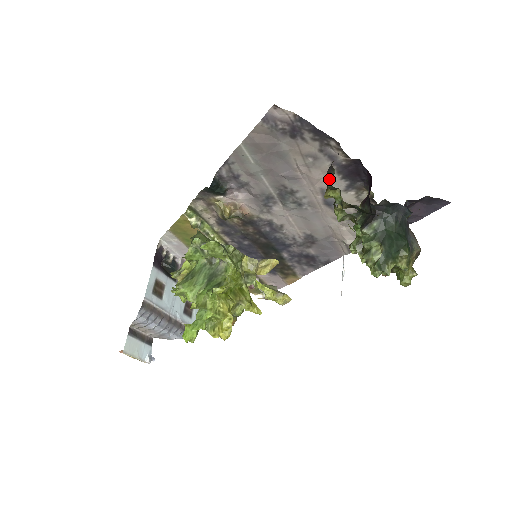
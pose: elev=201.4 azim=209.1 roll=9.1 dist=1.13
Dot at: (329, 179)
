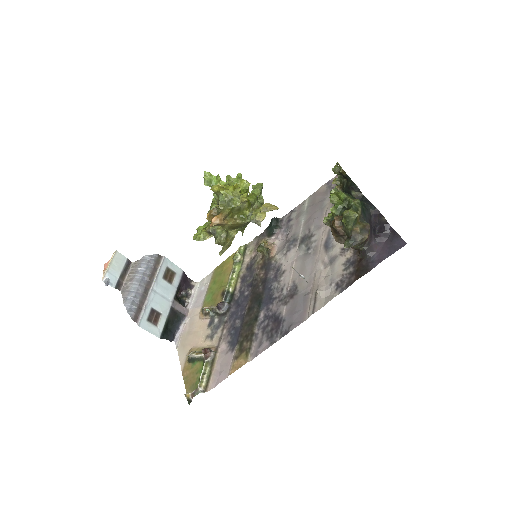
Dot at: occluded
